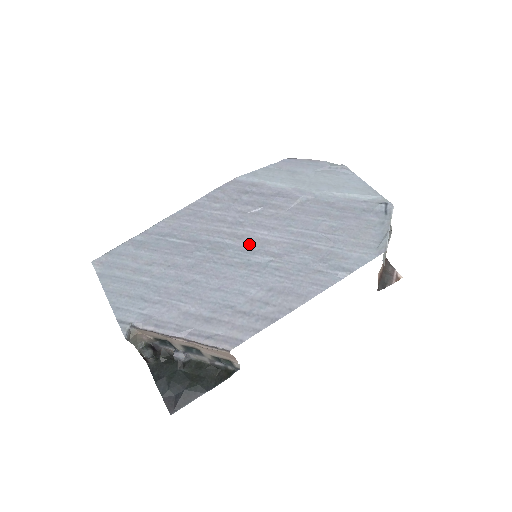
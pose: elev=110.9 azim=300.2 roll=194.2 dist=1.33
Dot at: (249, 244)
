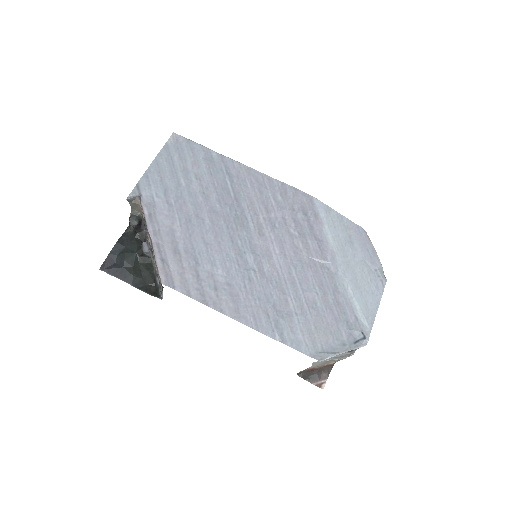
Dot at: (259, 244)
